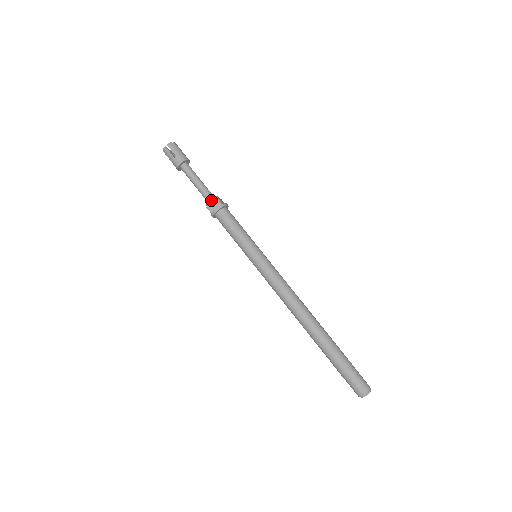
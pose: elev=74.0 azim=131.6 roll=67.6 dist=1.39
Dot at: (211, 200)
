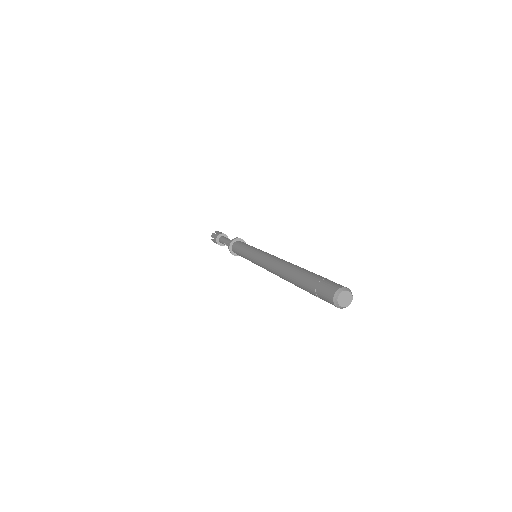
Dot at: occluded
